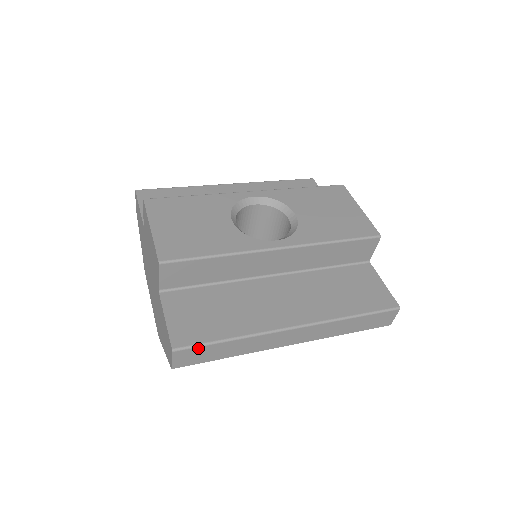
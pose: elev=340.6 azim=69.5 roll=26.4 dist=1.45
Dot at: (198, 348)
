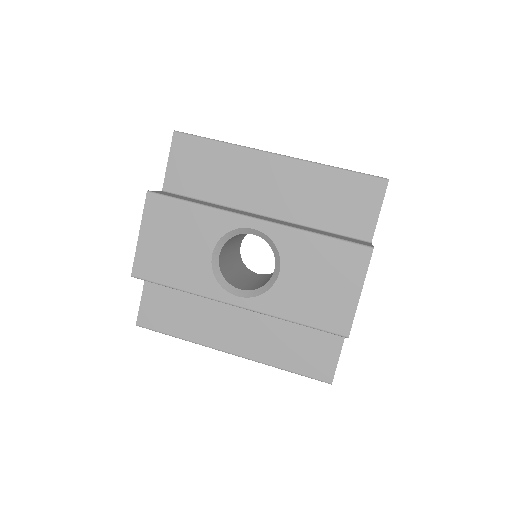
Dot at: (155, 330)
